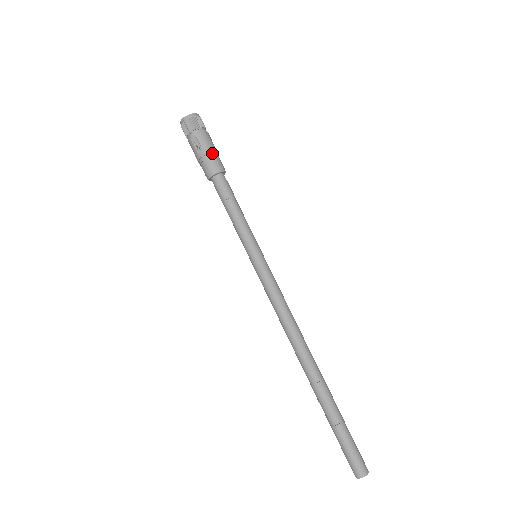
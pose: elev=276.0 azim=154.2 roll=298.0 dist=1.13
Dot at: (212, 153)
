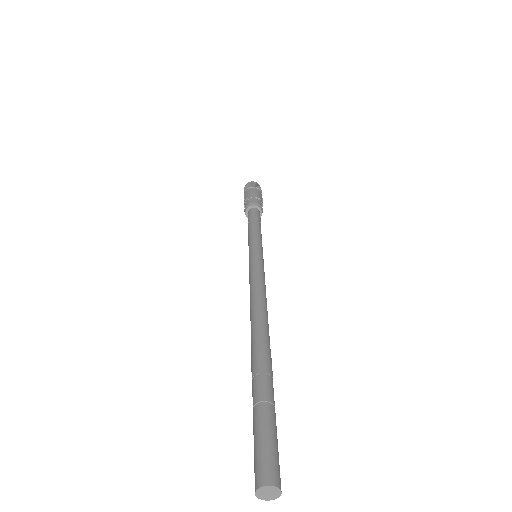
Dot at: (250, 198)
